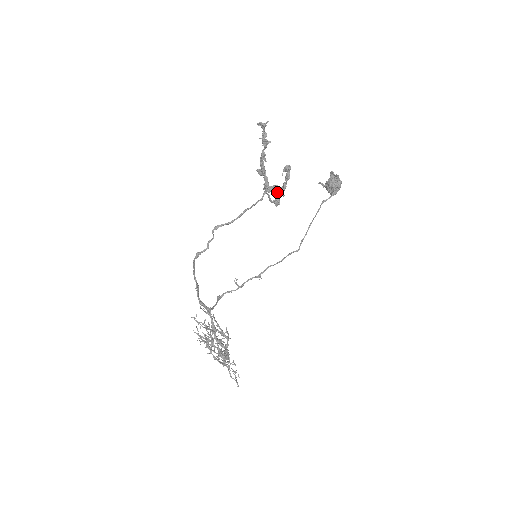
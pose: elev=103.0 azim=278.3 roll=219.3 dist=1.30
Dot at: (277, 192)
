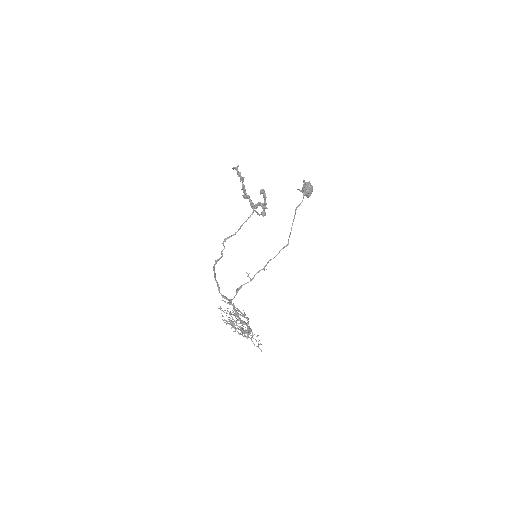
Dot at: (262, 207)
